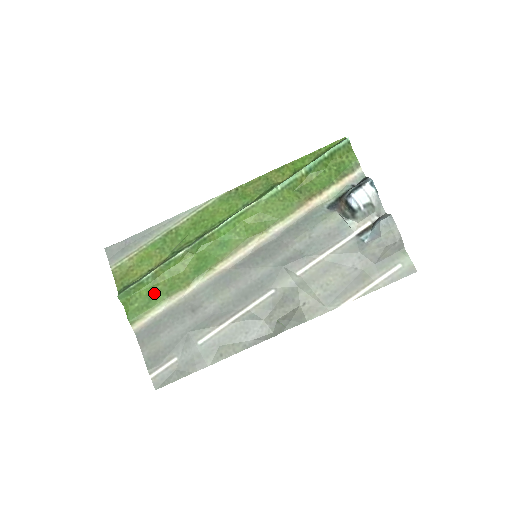
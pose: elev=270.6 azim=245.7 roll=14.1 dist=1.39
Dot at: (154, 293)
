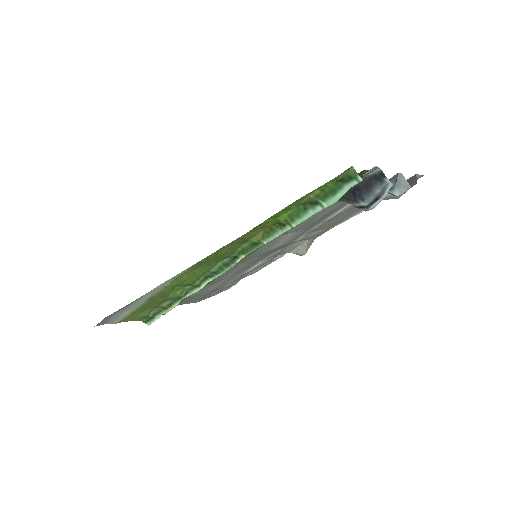
Dot at: occluded
